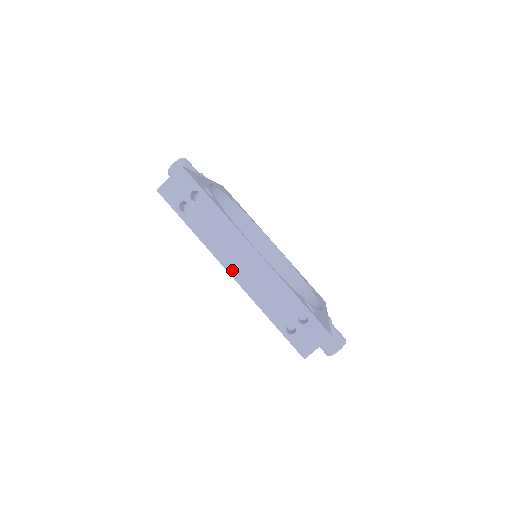
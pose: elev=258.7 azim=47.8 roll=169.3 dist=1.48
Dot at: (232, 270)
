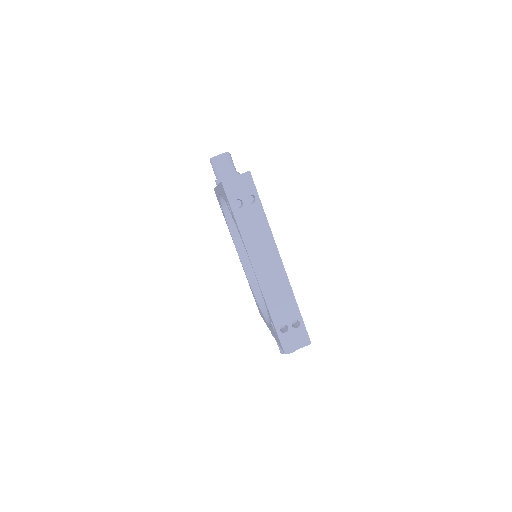
Dot at: (257, 268)
